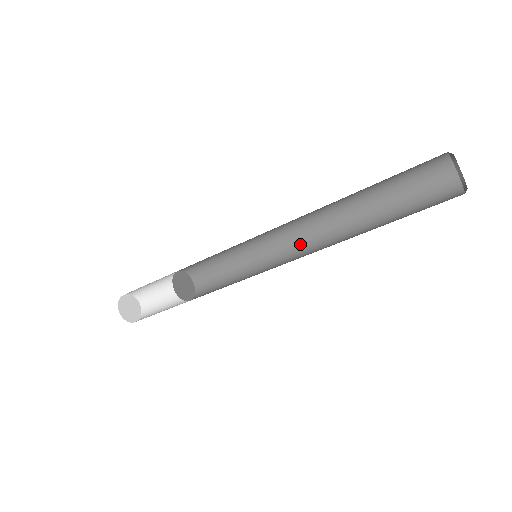
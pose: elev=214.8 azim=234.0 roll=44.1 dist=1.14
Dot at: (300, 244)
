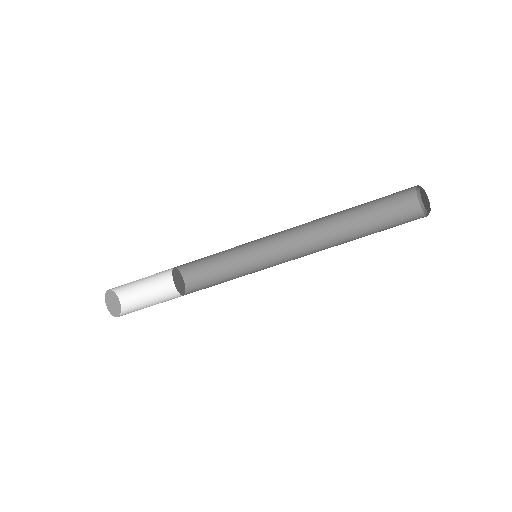
Dot at: occluded
